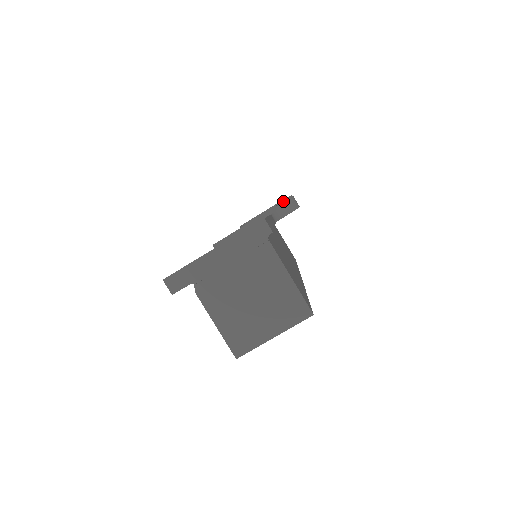
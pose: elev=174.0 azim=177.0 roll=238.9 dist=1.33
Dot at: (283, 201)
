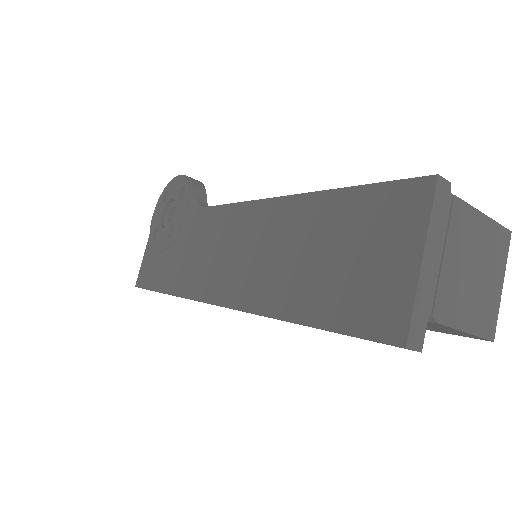
Dot at: (190, 186)
